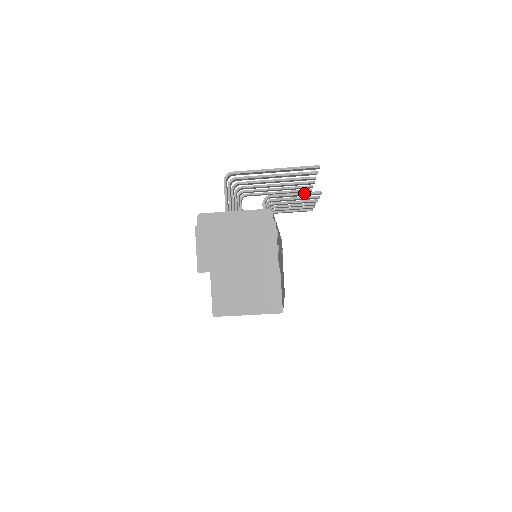
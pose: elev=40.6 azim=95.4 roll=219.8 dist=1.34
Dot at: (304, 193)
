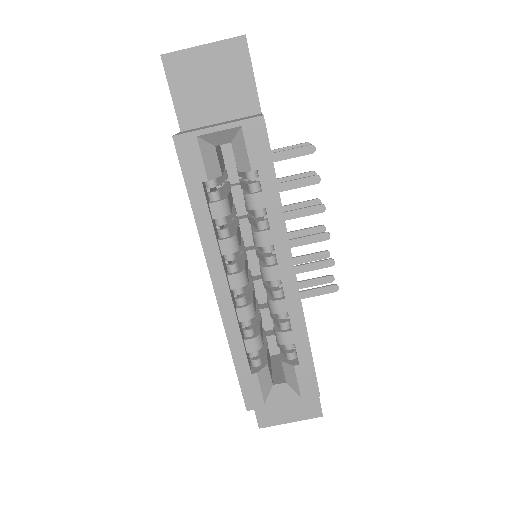
Dot at: (296, 148)
